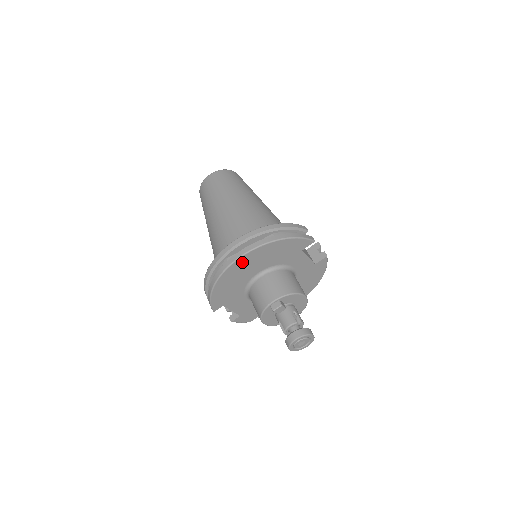
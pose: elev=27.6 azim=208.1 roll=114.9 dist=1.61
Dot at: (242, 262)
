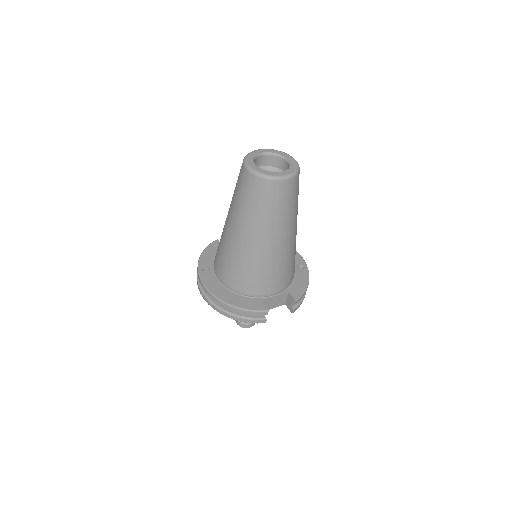
Dot at: occluded
